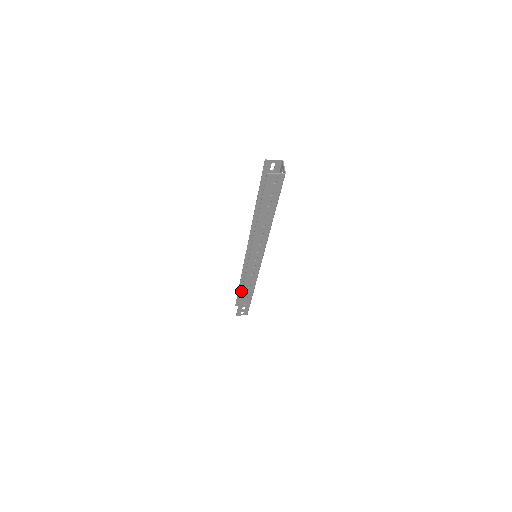
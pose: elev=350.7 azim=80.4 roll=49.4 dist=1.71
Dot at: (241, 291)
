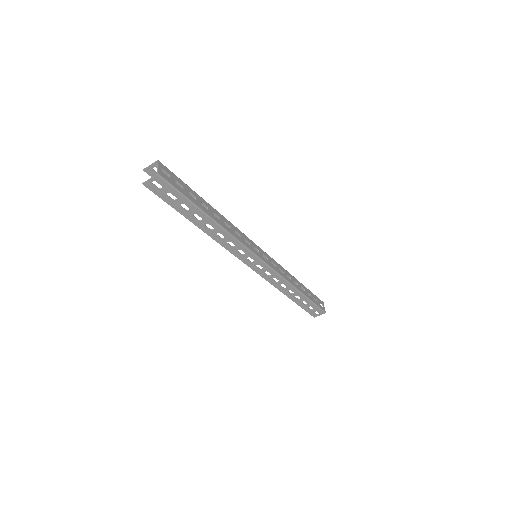
Dot at: occluded
